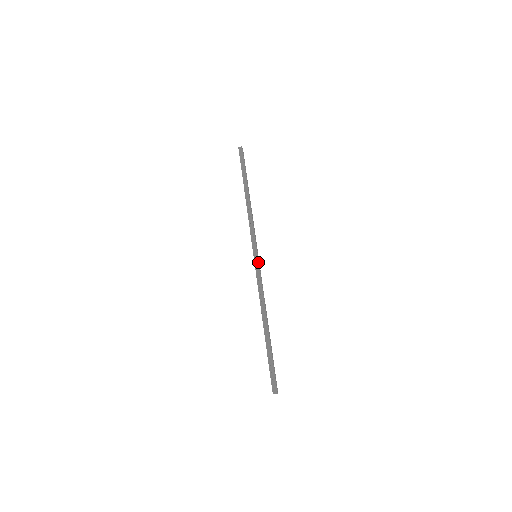
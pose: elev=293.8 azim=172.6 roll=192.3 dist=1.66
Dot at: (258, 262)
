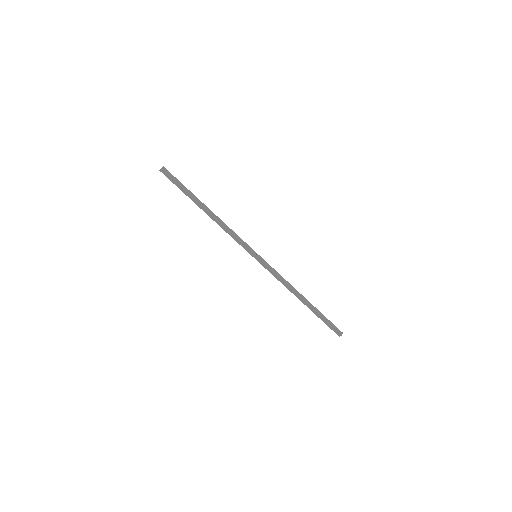
Dot at: (263, 259)
